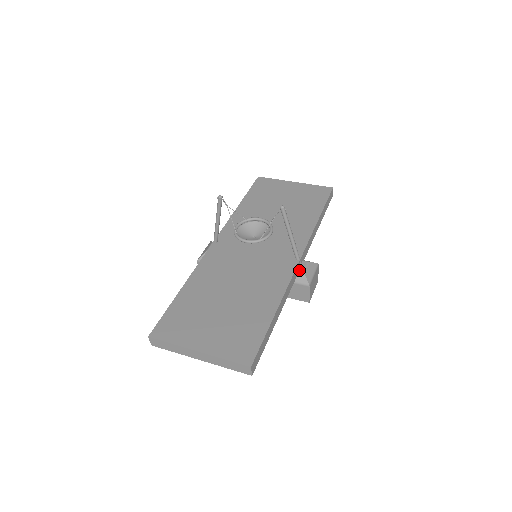
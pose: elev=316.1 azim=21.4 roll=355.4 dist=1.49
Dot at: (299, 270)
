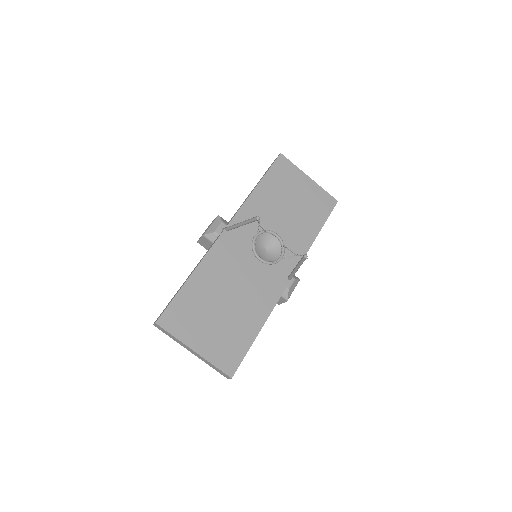
Dot at: occluded
